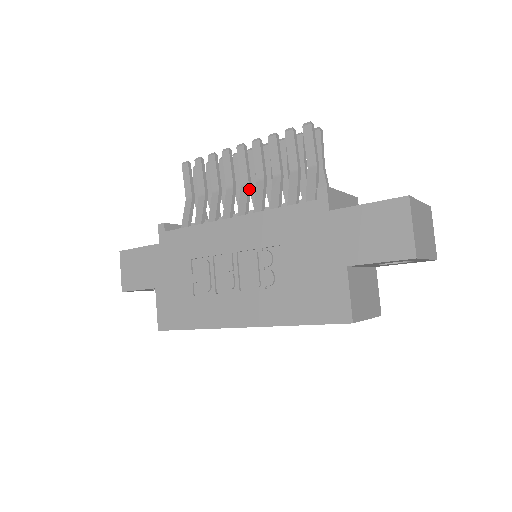
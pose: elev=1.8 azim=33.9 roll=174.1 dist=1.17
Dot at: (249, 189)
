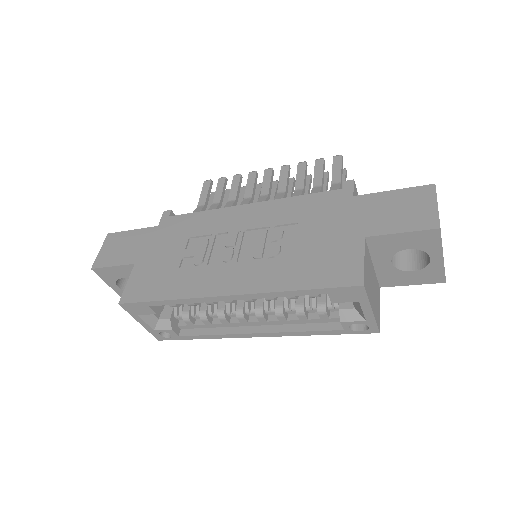
Dot at: (267, 199)
